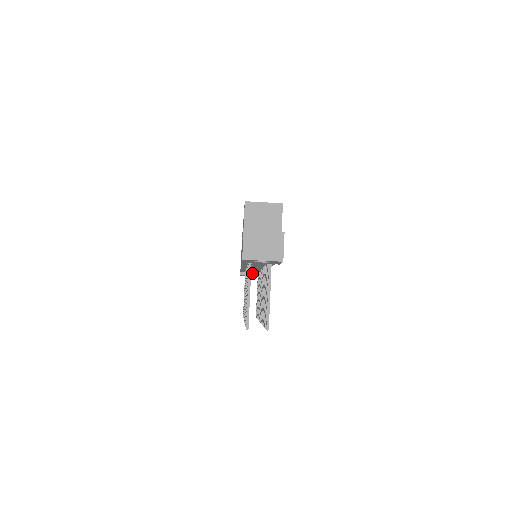
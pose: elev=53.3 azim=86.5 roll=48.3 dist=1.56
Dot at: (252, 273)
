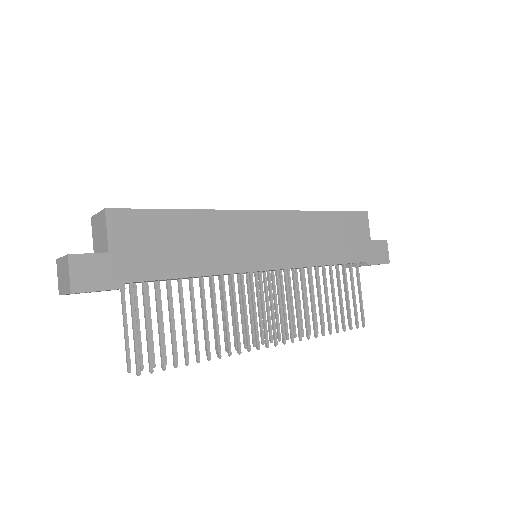
Dot at: (354, 264)
